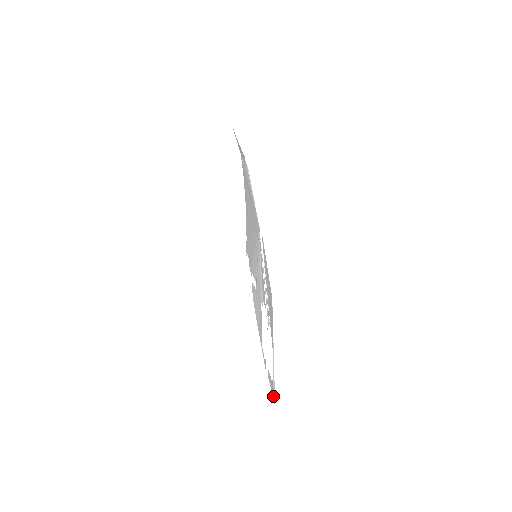
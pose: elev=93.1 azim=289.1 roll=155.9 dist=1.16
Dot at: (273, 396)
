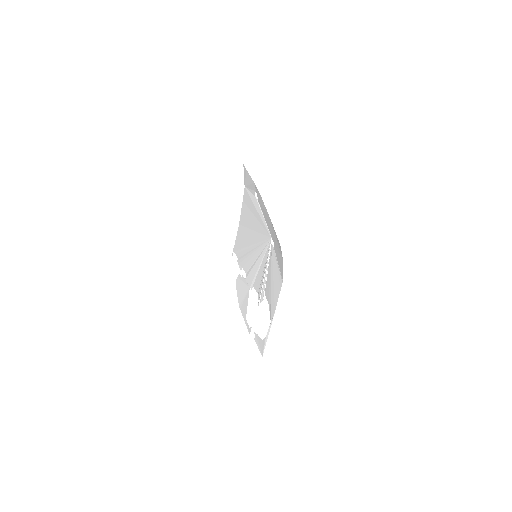
Dot at: (261, 350)
